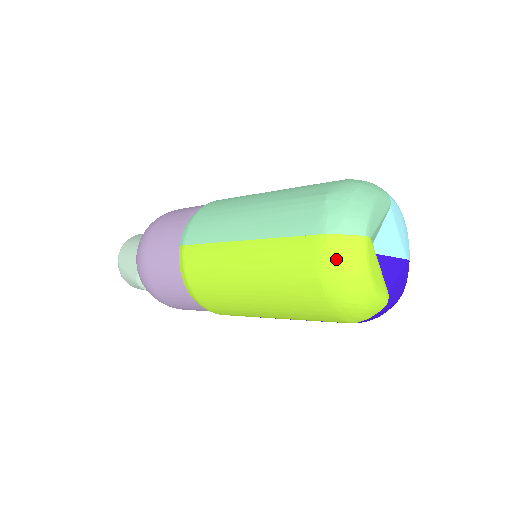
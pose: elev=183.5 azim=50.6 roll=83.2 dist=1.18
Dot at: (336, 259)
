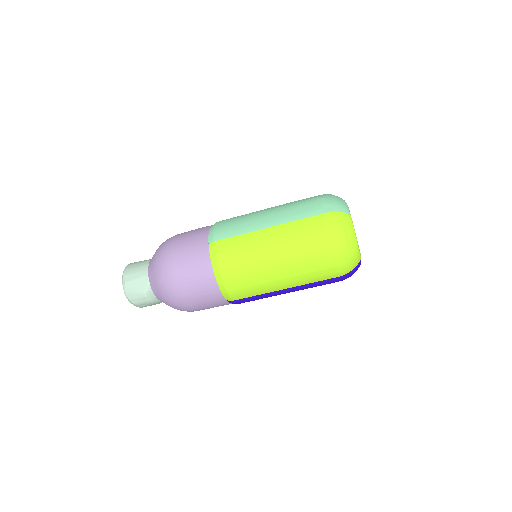
Dot at: (339, 225)
